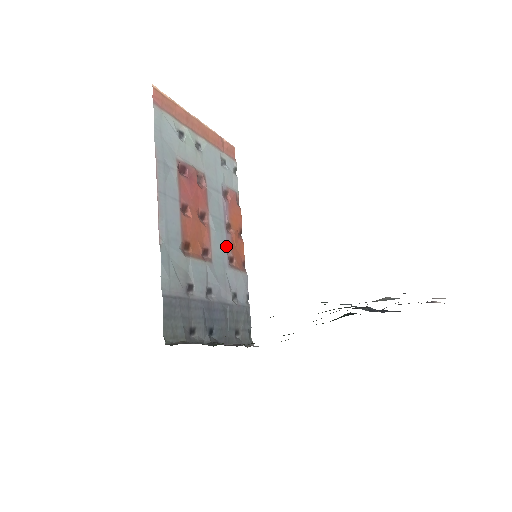
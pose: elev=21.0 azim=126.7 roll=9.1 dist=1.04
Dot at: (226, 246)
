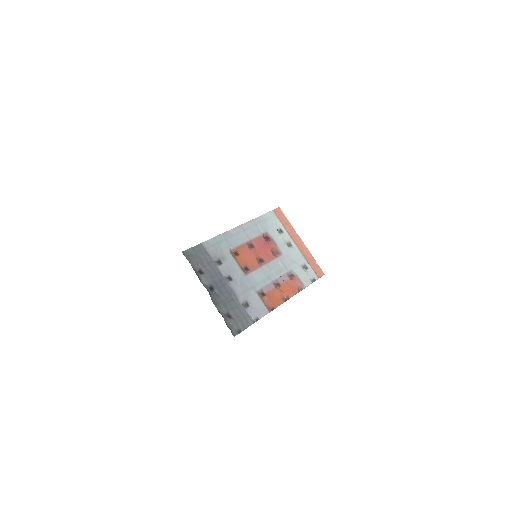
Dot at: (265, 285)
